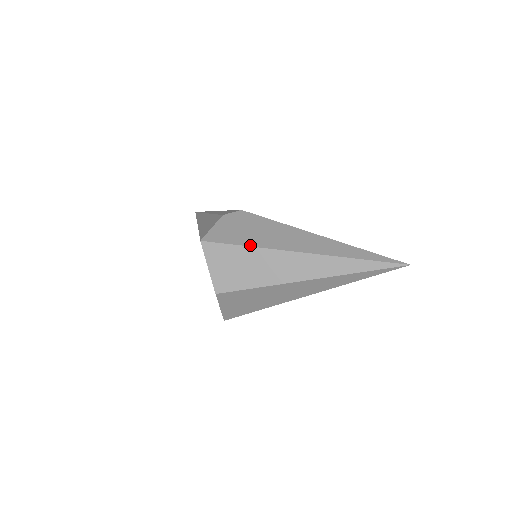
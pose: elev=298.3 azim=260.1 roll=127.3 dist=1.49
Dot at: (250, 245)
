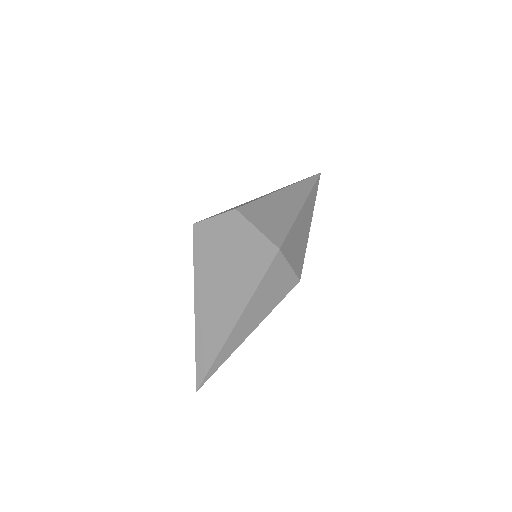
Dot at: occluded
